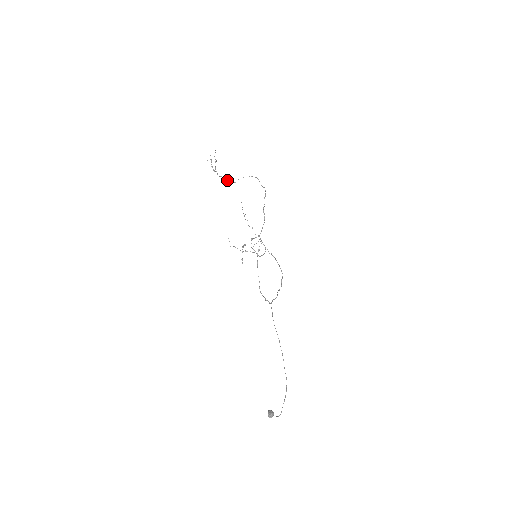
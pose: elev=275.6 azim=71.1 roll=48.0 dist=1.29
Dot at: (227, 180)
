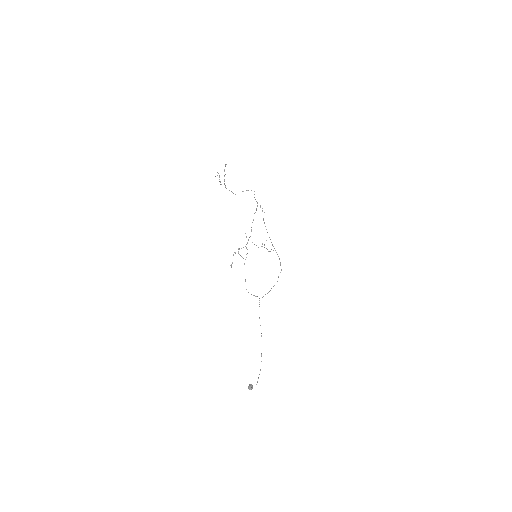
Dot at: (232, 192)
